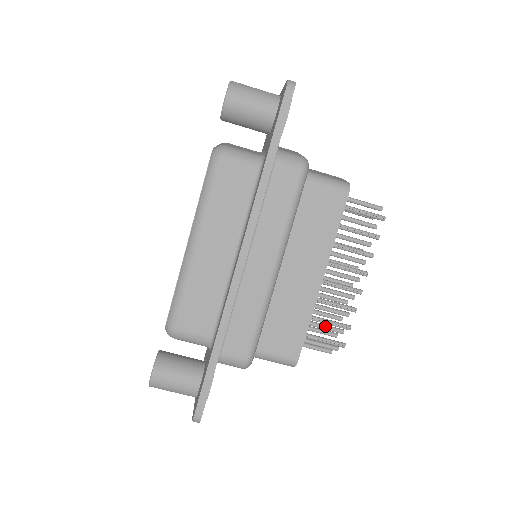
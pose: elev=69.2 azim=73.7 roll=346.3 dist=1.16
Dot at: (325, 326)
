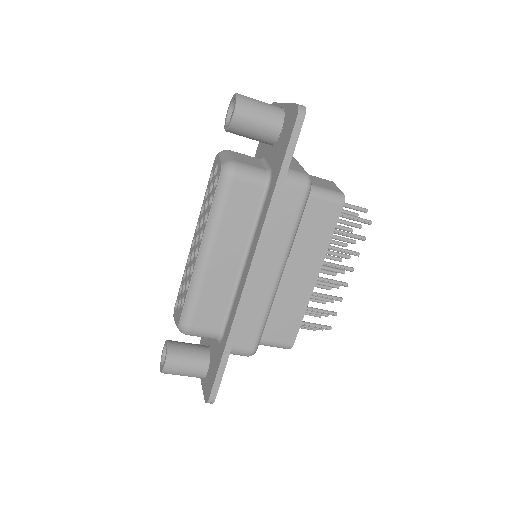
Dot at: (313, 312)
